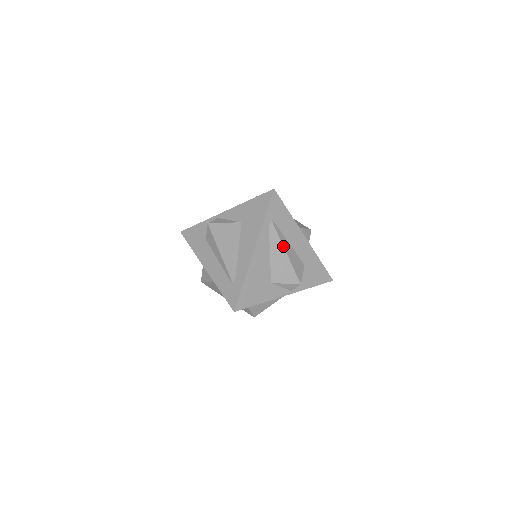
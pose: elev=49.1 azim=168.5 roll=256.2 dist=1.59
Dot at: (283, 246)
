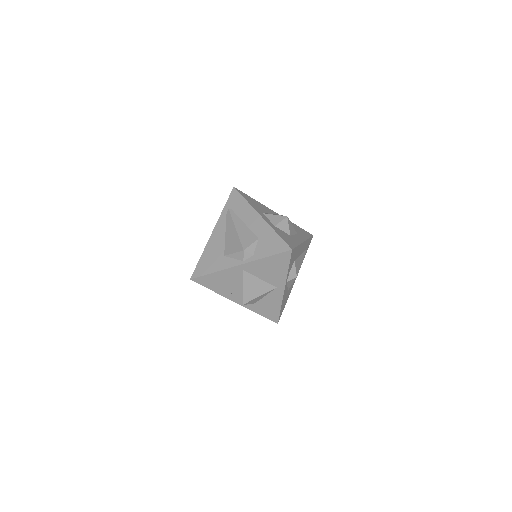
Dot at: (234, 224)
